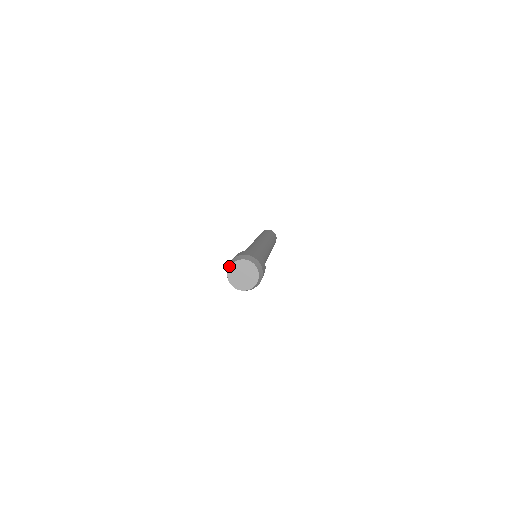
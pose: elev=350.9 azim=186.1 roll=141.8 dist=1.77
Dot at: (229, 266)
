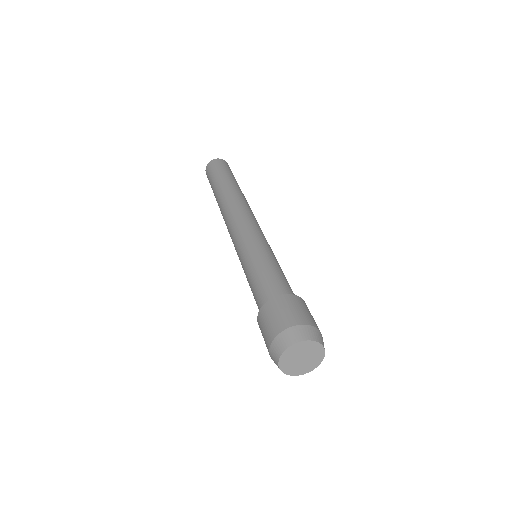
Dot at: (278, 359)
